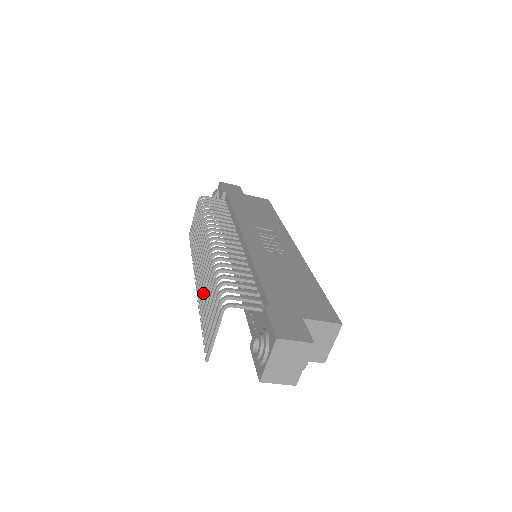
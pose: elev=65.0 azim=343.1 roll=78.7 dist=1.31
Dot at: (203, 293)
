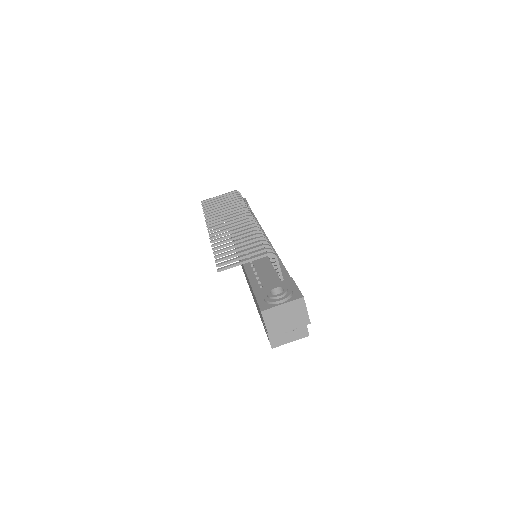
Dot at: (226, 237)
